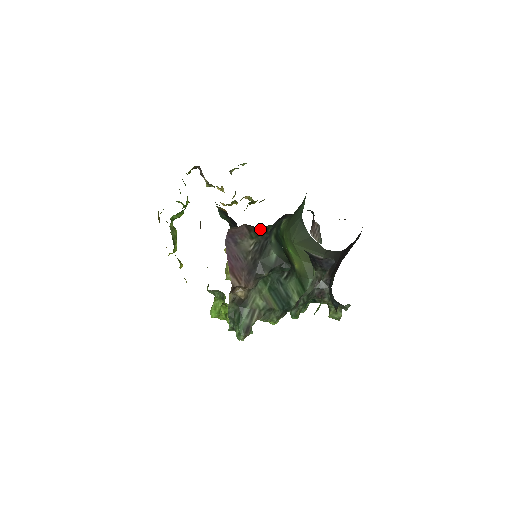
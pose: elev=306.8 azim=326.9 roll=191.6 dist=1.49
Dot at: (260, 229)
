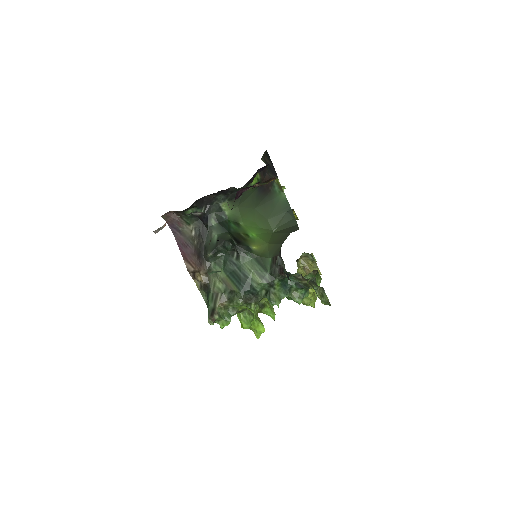
Dot at: (187, 213)
